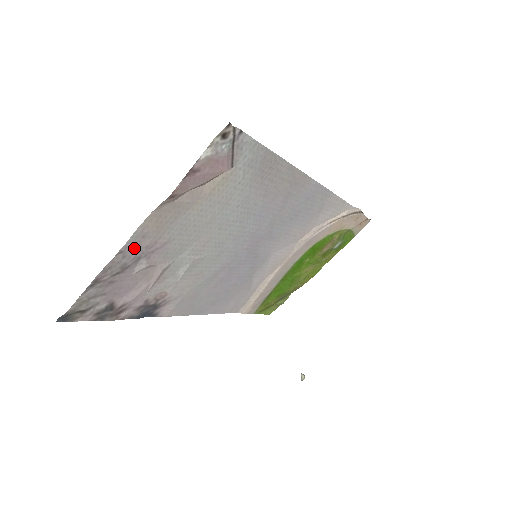
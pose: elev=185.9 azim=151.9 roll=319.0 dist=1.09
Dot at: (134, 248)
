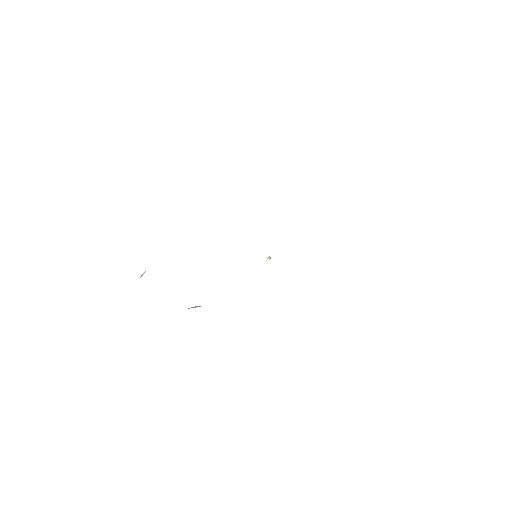
Dot at: occluded
